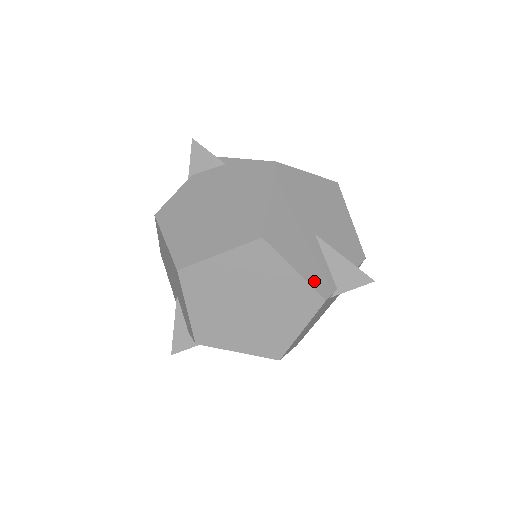
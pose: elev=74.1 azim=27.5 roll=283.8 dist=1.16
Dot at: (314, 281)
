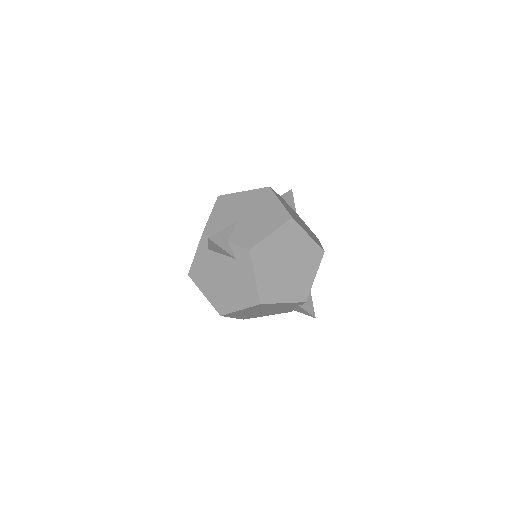
Dot at: occluded
